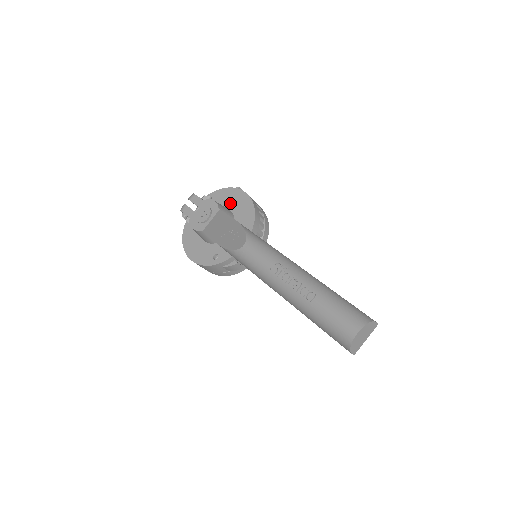
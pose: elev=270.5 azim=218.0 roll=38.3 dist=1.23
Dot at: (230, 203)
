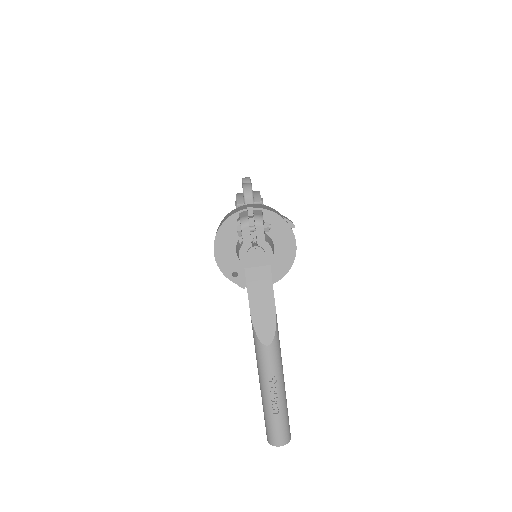
Dot at: (279, 242)
